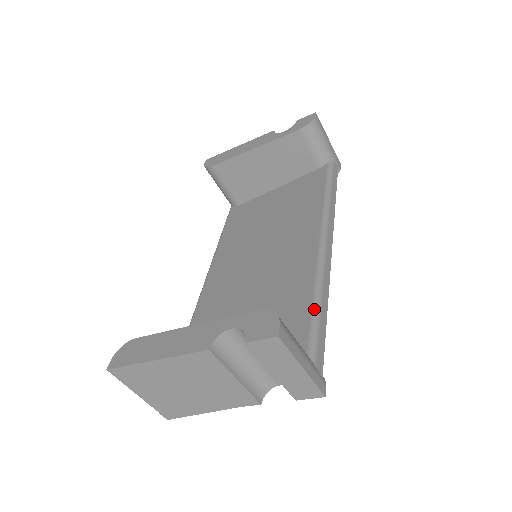
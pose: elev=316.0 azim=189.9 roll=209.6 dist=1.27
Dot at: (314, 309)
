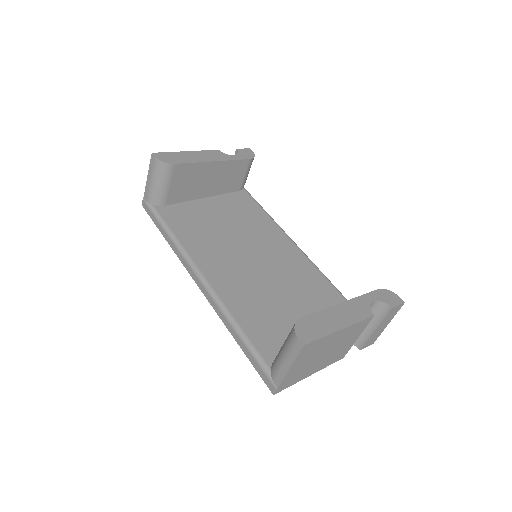
Dot at: (341, 293)
